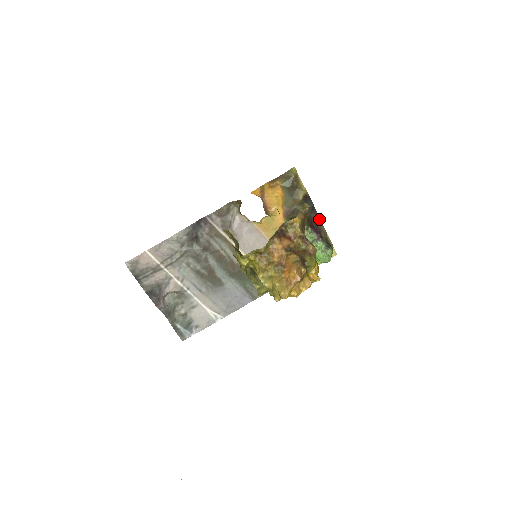
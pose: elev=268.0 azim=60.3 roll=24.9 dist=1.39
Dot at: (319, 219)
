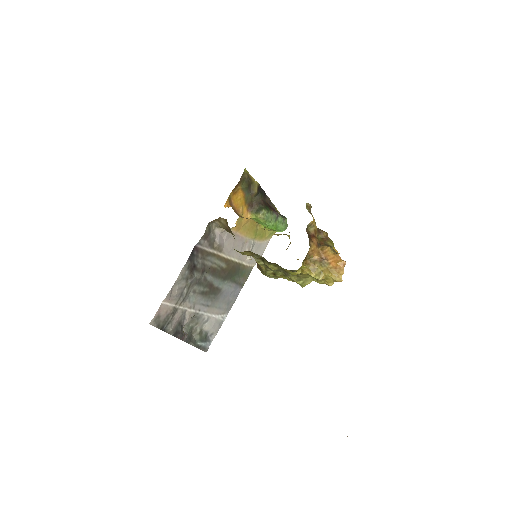
Dot at: (269, 199)
